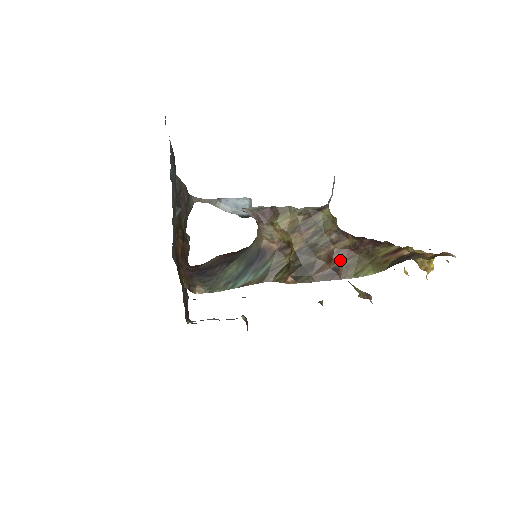
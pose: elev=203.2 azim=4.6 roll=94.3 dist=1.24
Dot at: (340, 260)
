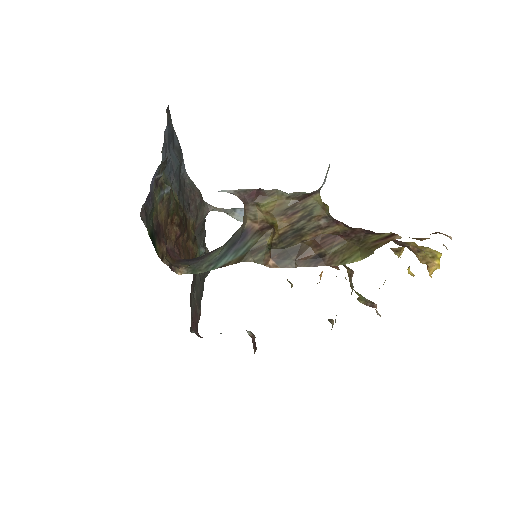
Dot at: (327, 246)
